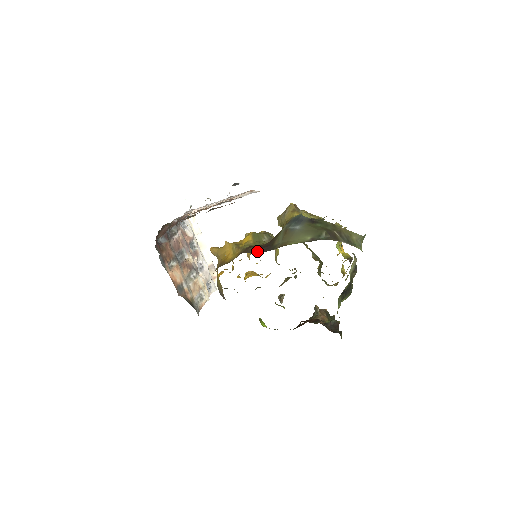
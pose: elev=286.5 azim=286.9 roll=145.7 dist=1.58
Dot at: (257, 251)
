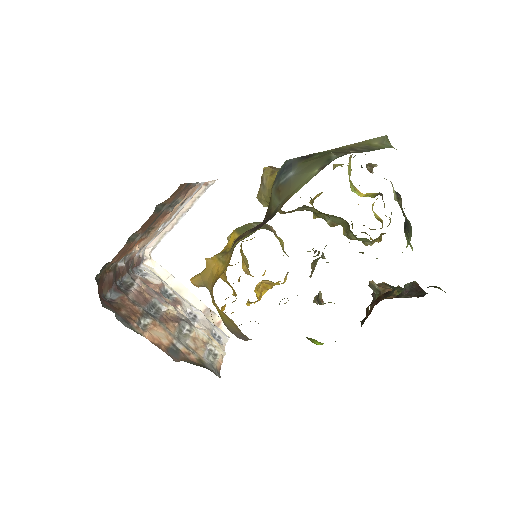
Dot at: (253, 230)
